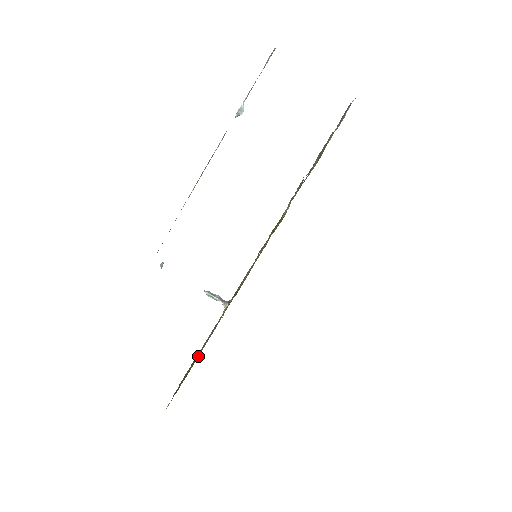
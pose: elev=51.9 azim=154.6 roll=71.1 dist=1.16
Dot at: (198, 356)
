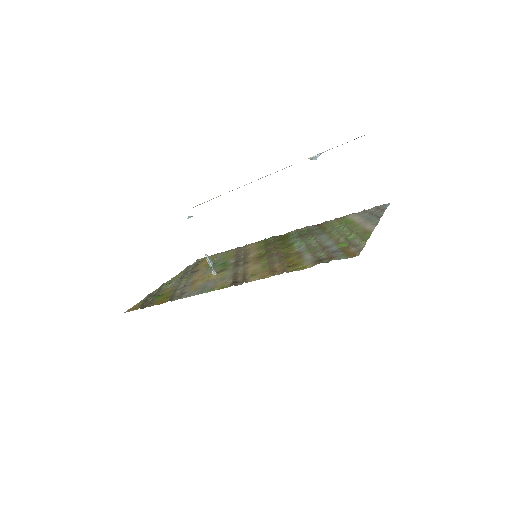
Dot at: (175, 295)
